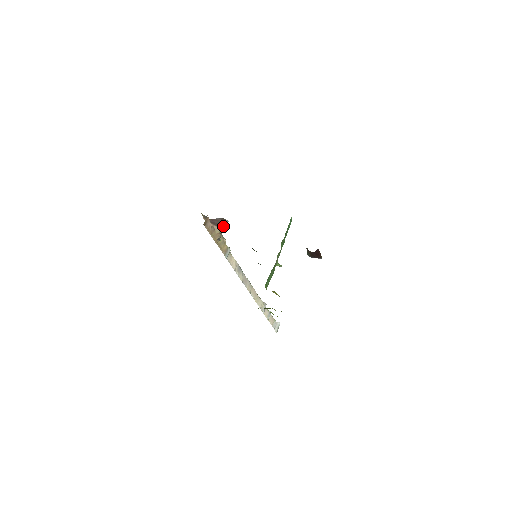
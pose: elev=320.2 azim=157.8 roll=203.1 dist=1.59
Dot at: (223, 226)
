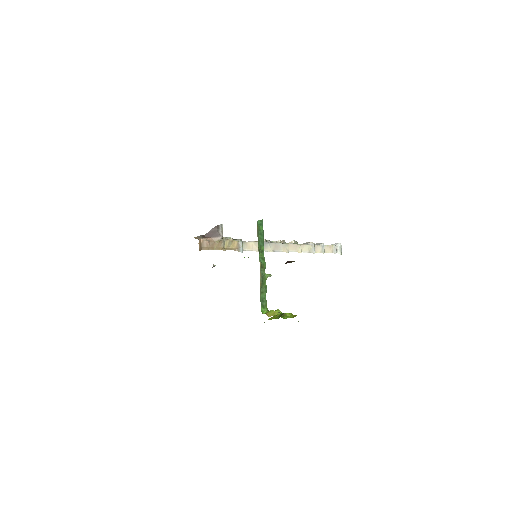
Dot at: (220, 233)
